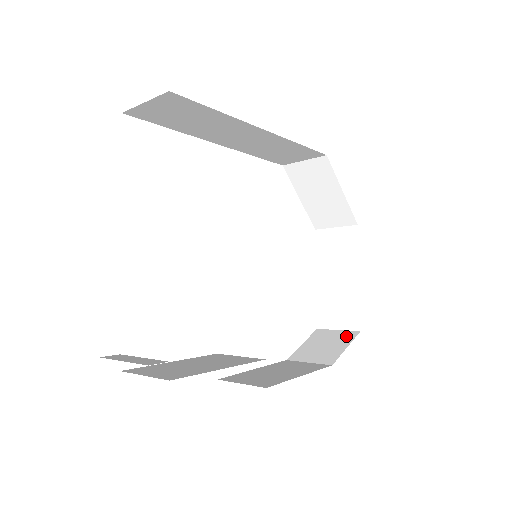
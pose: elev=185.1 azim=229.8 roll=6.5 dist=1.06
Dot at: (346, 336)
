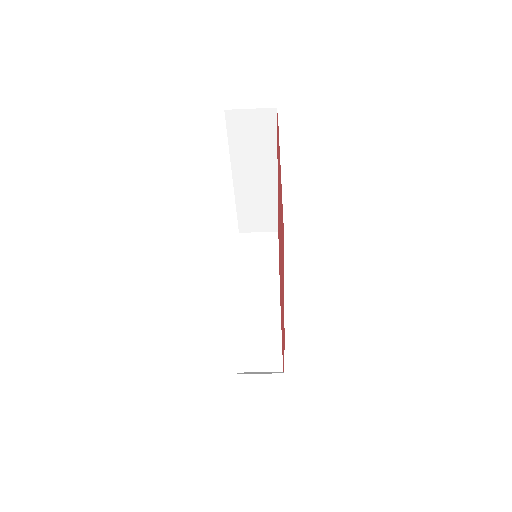
Dot at: occluded
